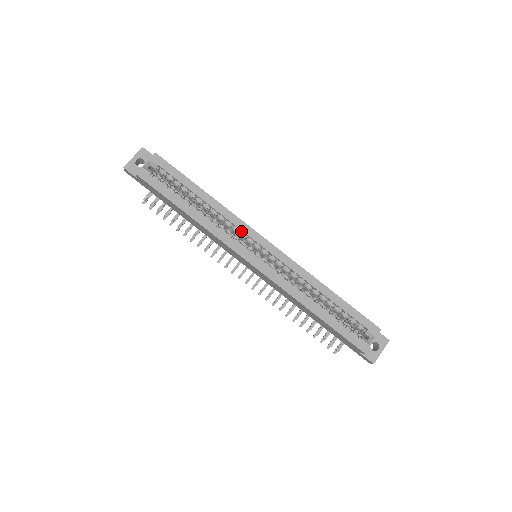
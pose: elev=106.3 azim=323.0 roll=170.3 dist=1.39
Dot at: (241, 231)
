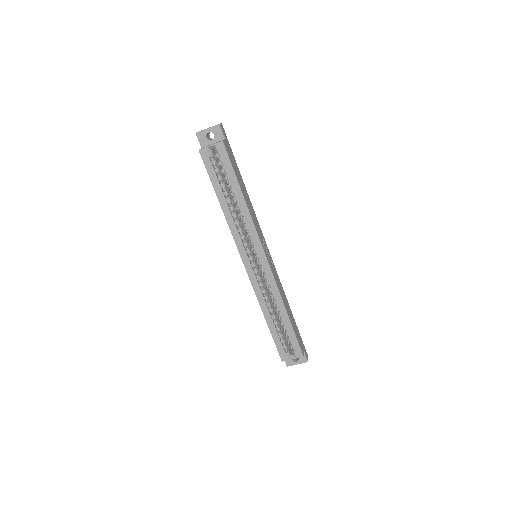
Dot at: (253, 238)
